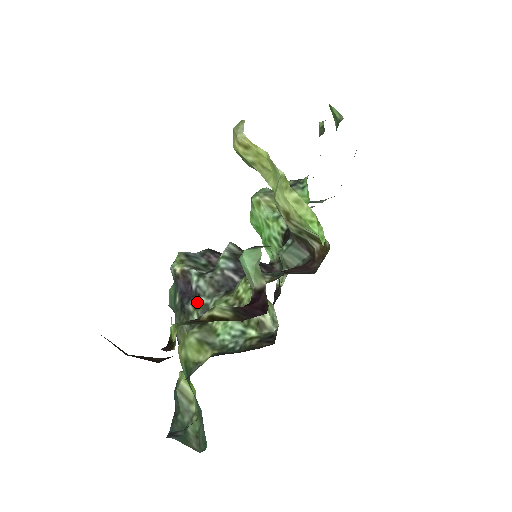
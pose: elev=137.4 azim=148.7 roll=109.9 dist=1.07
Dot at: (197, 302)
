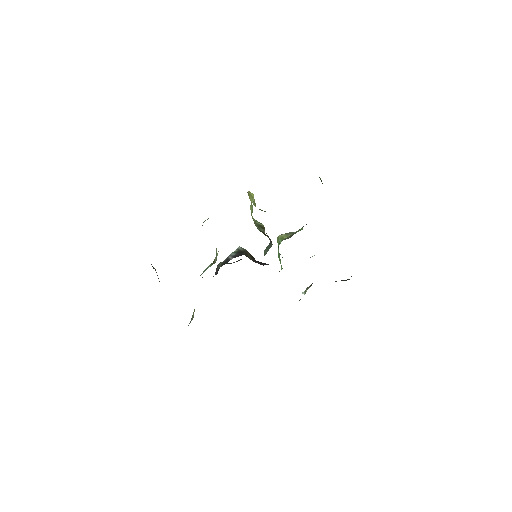
Dot at: occluded
